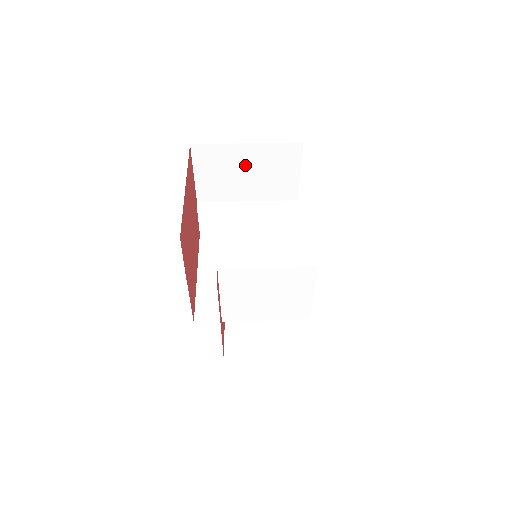
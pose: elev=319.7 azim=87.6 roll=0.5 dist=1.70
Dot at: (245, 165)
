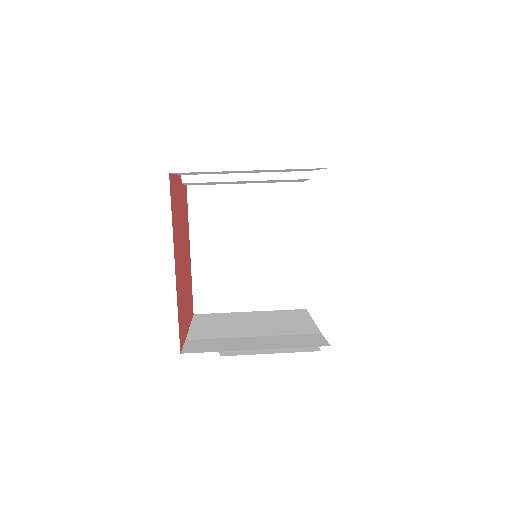
Dot at: (246, 171)
